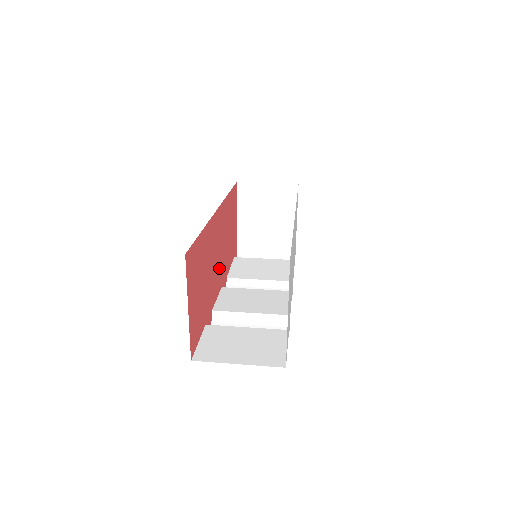
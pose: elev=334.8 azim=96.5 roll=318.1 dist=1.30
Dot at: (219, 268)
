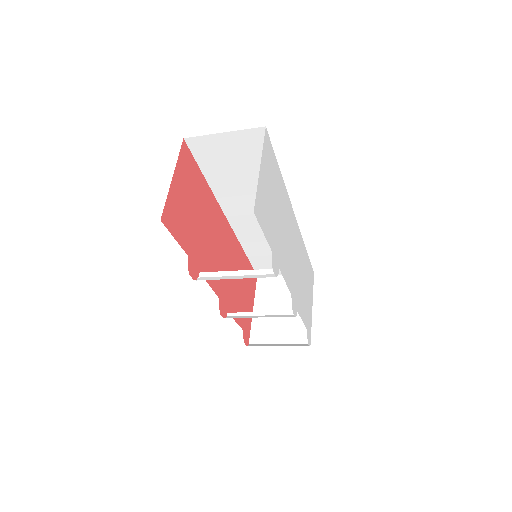
Dot at: occluded
